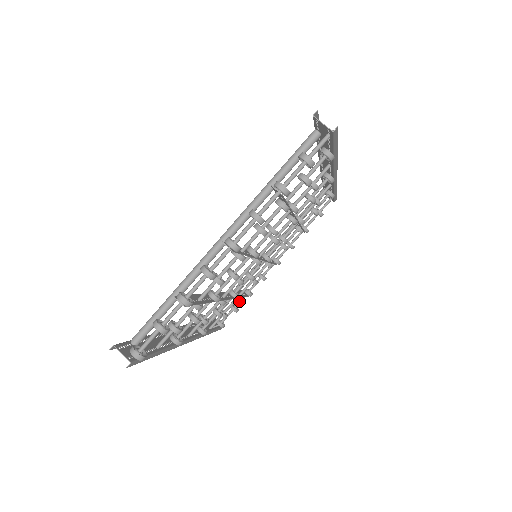
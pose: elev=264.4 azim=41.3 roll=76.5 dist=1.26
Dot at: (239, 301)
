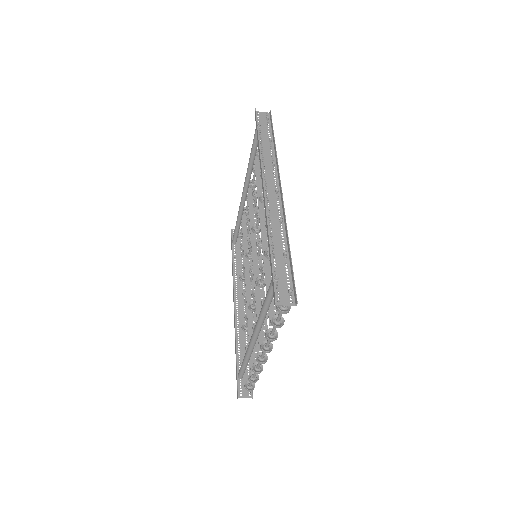
Dot at: occluded
